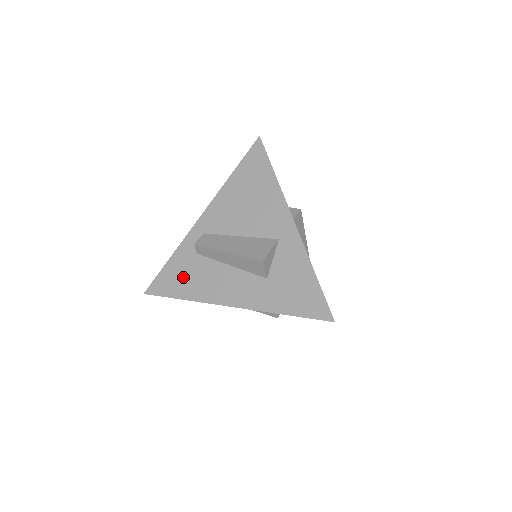
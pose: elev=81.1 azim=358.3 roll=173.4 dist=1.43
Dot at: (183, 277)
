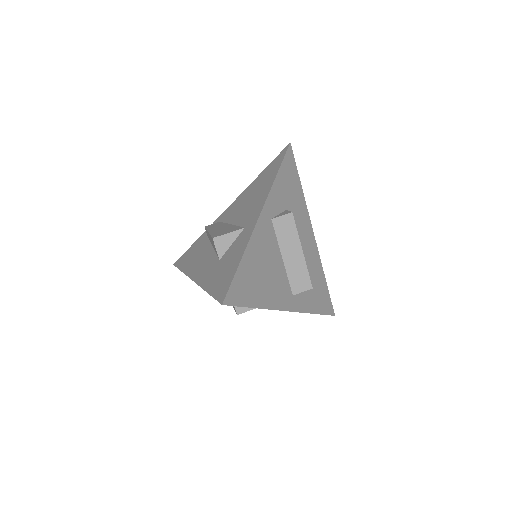
Dot at: (192, 254)
